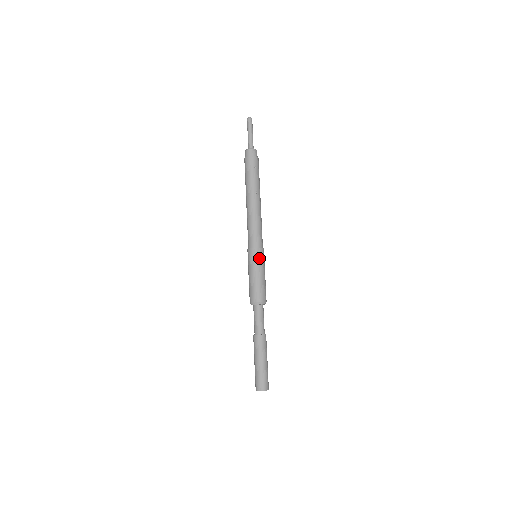
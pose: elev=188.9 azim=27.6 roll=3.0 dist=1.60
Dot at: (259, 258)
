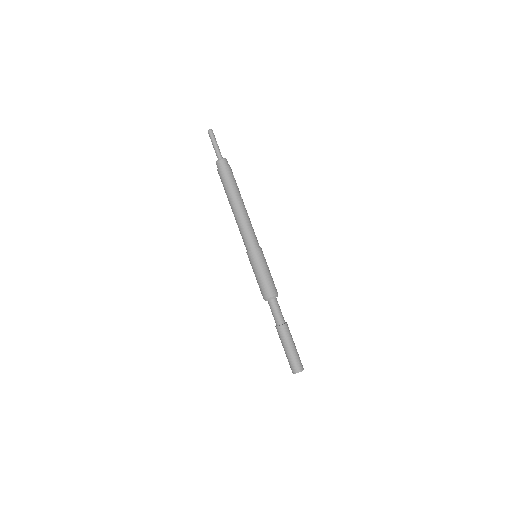
Dot at: (263, 256)
